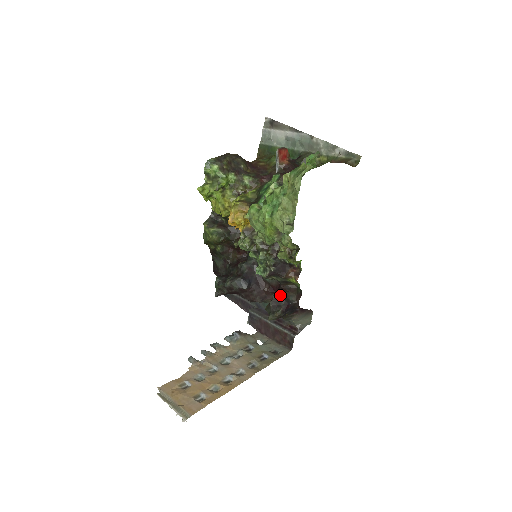
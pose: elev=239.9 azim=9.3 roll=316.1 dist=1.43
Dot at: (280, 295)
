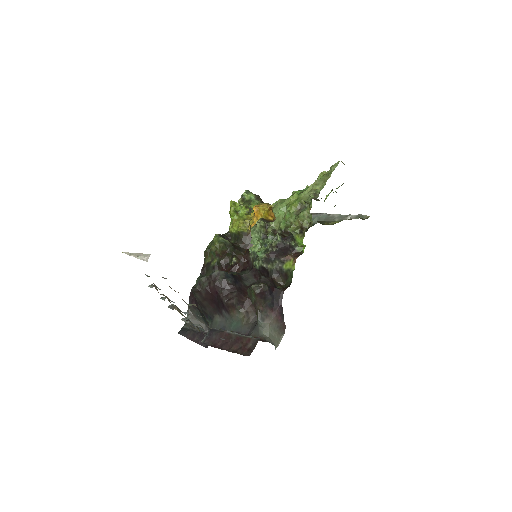
Dot at: (270, 278)
